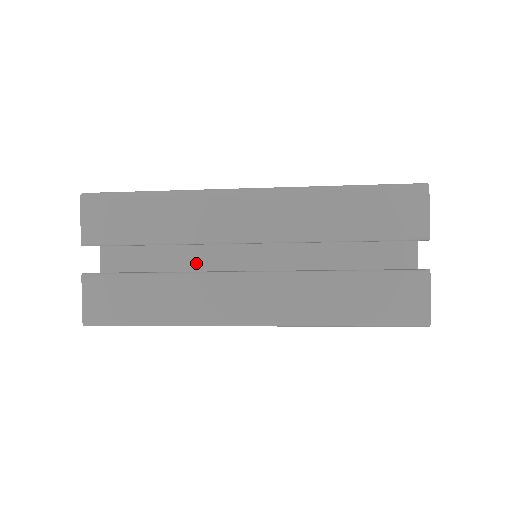
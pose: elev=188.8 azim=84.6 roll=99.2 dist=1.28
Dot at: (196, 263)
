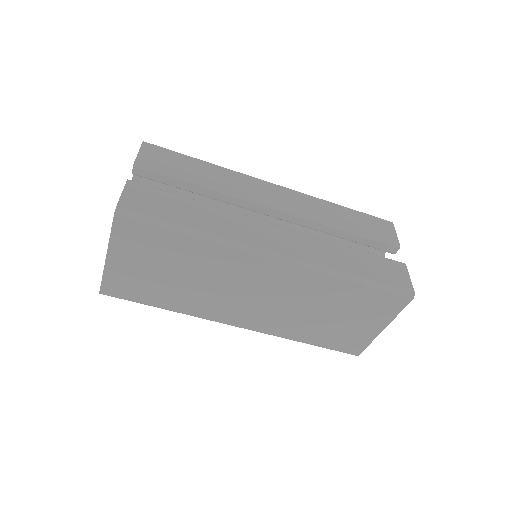
Dot at: occluded
